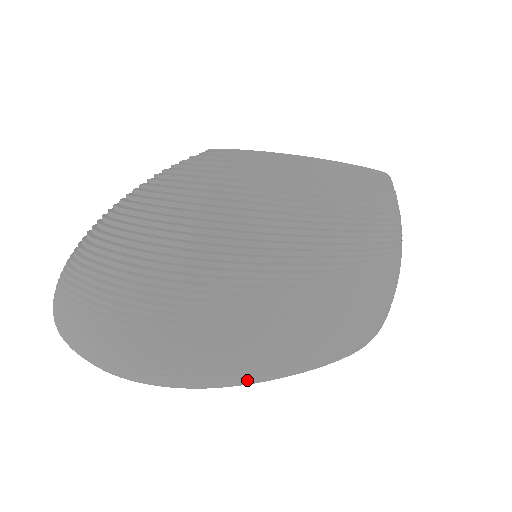
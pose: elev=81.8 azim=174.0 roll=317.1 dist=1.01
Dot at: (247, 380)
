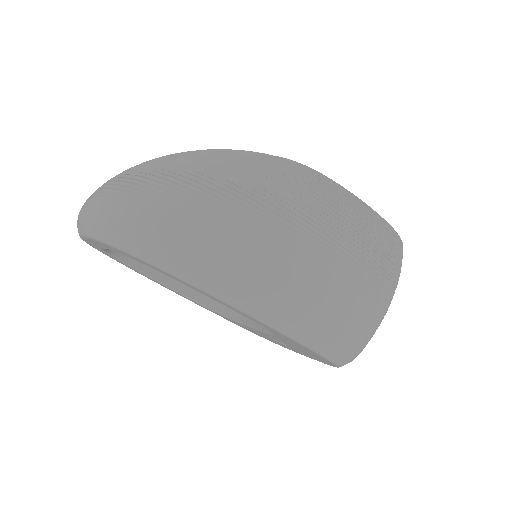
Dot at: (178, 269)
